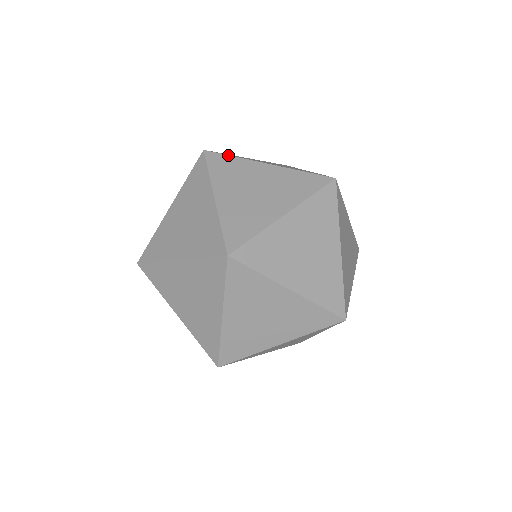
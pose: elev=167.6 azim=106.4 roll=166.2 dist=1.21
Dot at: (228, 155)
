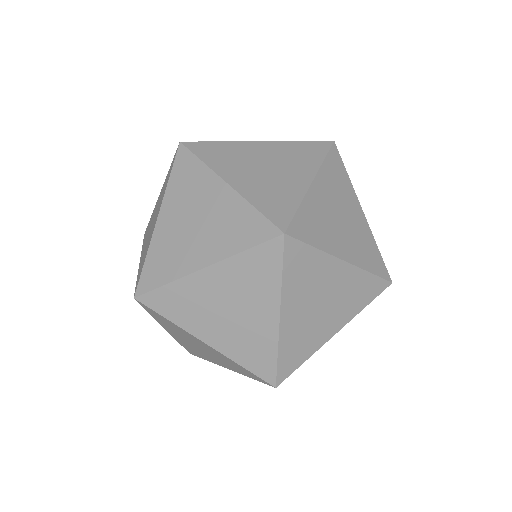
Dot at: (310, 246)
